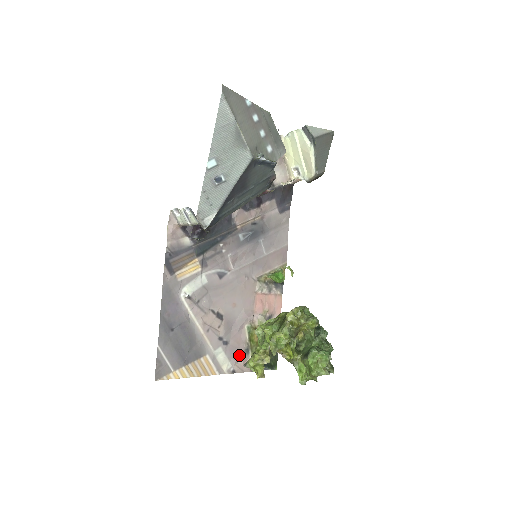
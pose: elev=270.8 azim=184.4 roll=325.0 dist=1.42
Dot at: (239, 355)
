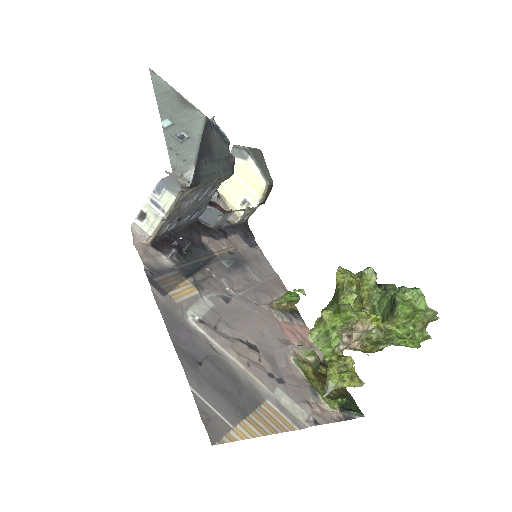
Dot at: (307, 398)
